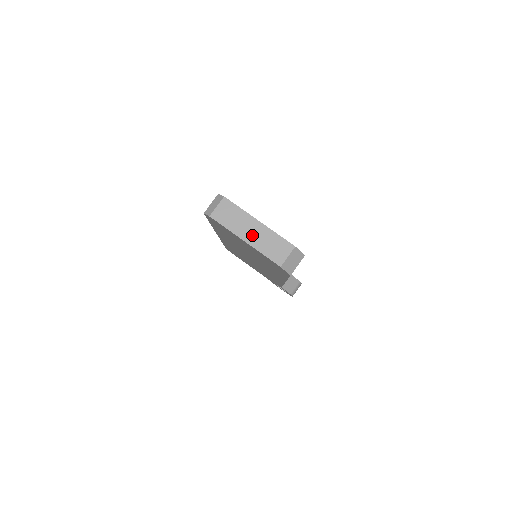
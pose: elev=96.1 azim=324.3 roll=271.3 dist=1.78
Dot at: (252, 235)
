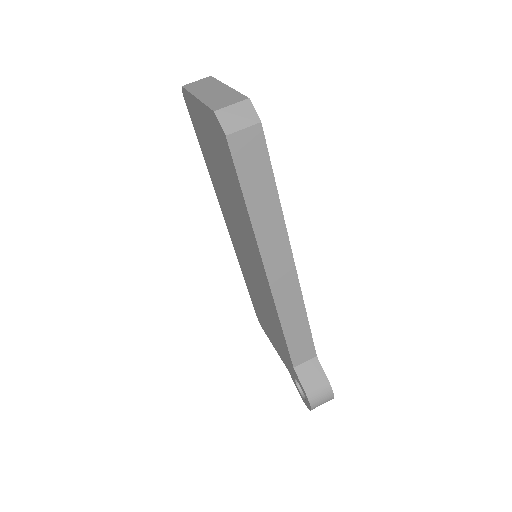
Dot at: (209, 93)
